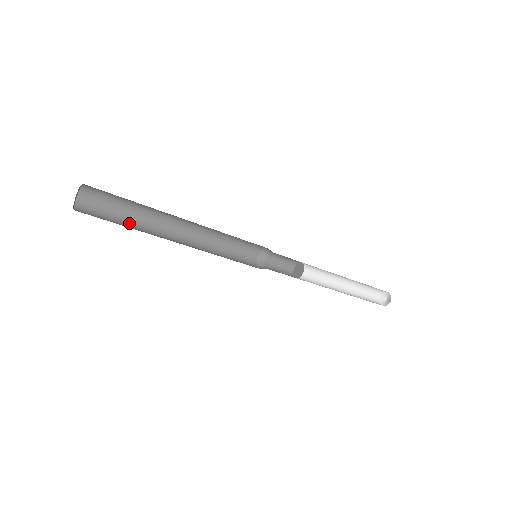
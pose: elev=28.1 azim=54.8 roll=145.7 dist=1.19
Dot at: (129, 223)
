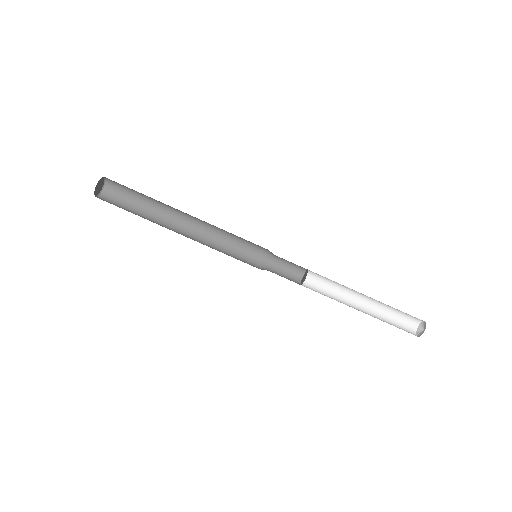
Dot at: occluded
